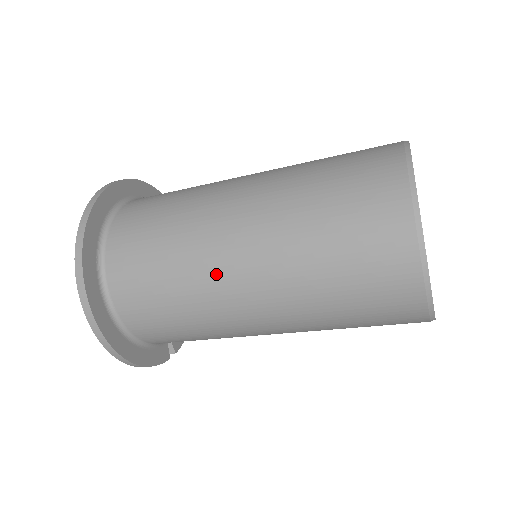
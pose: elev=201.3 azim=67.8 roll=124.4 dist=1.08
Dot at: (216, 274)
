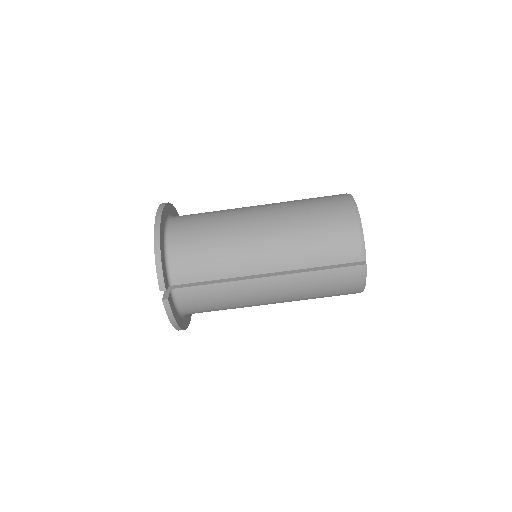
Dot at: (244, 208)
